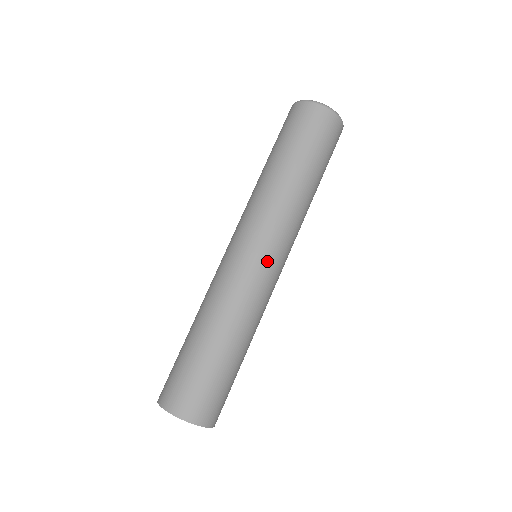
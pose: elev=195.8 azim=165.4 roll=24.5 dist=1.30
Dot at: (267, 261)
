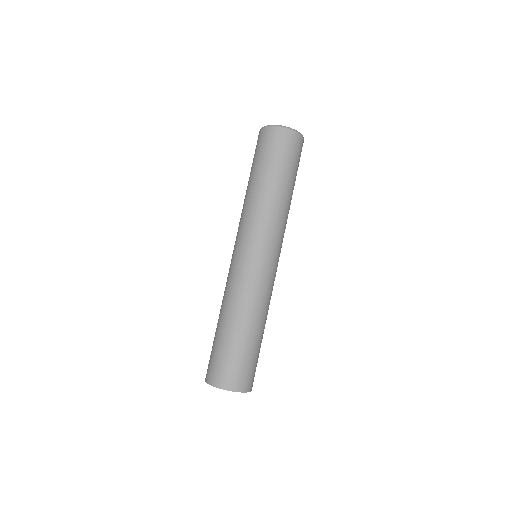
Dot at: (256, 257)
